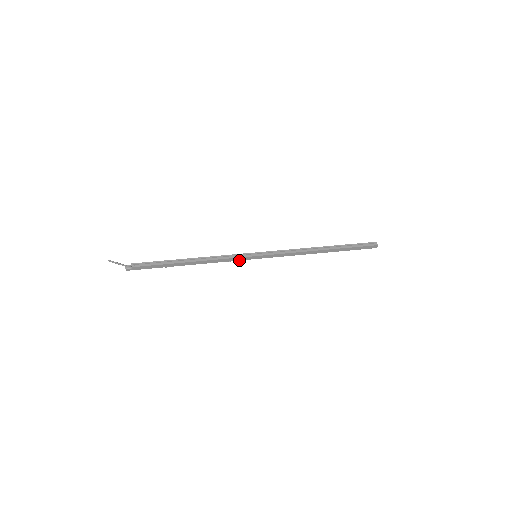
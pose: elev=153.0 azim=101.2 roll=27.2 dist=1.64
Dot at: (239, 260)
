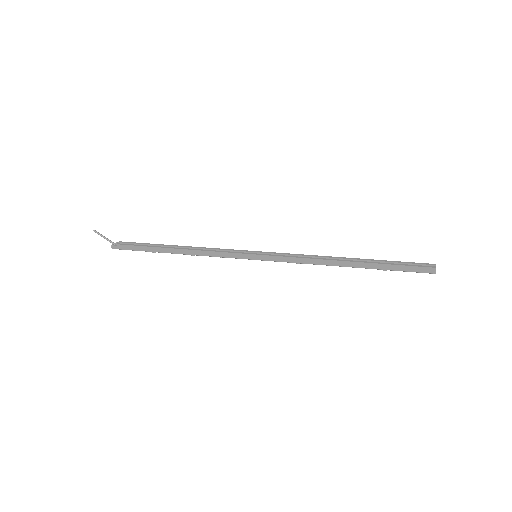
Dot at: occluded
